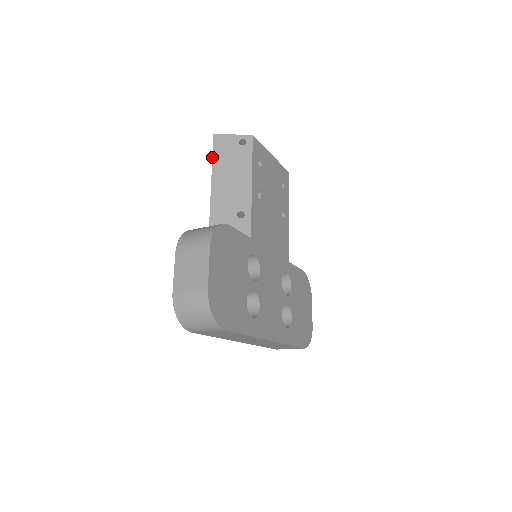
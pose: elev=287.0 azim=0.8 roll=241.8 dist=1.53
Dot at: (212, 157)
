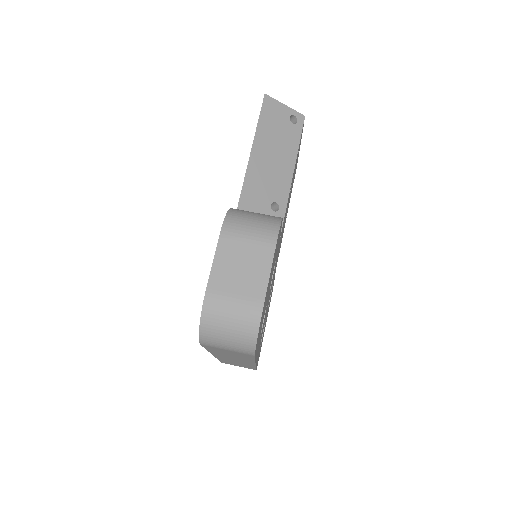
Dot at: (258, 121)
